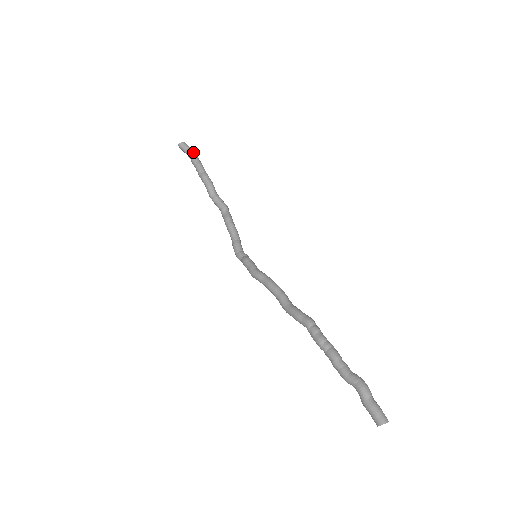
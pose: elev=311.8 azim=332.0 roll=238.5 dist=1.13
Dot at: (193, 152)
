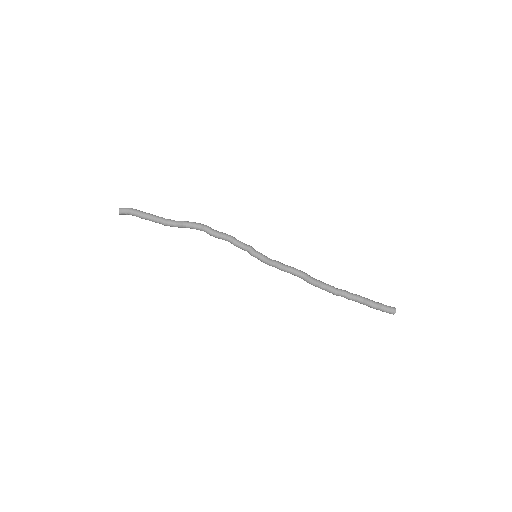
Dot at: (135, 215)
